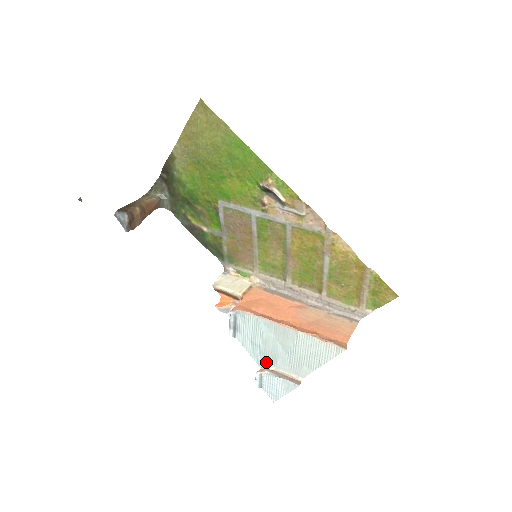
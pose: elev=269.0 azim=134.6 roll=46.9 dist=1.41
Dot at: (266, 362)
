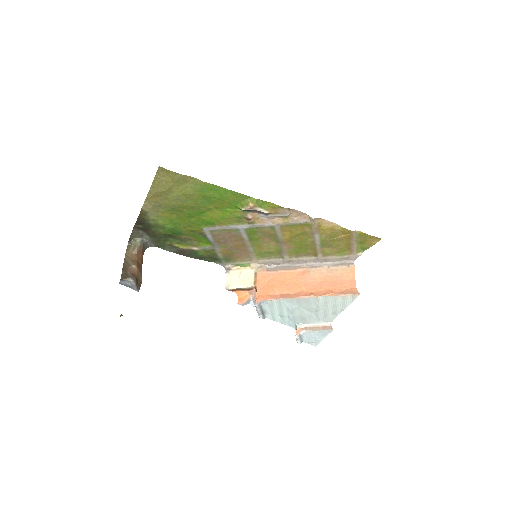
Dot at: (298, 324)
